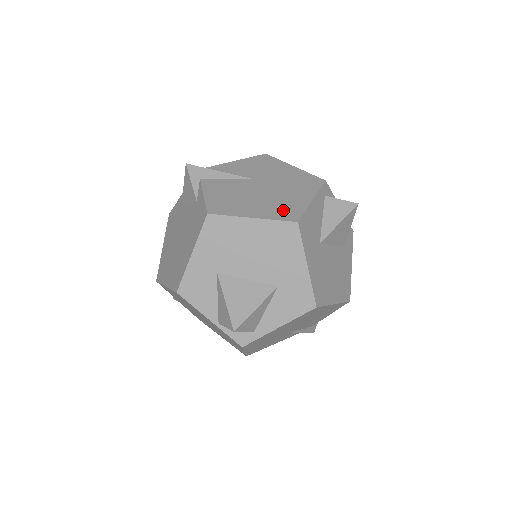
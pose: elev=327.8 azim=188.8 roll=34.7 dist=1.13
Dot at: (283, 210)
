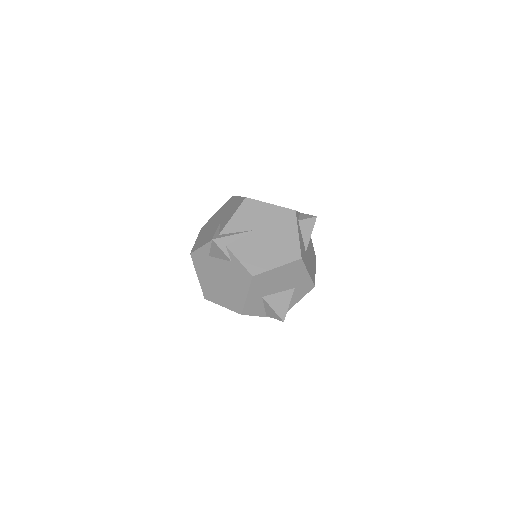
Dot at: (289, 252)
